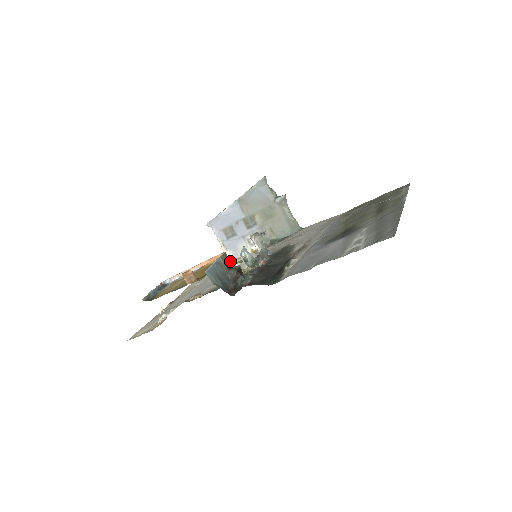
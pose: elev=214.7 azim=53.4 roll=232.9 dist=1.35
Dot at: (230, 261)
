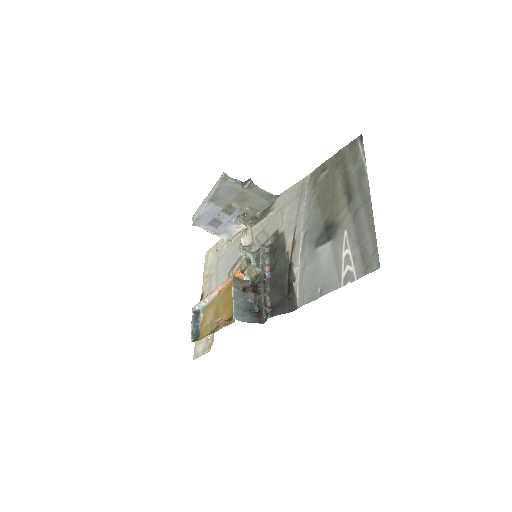
Dot at: (240, 279)
